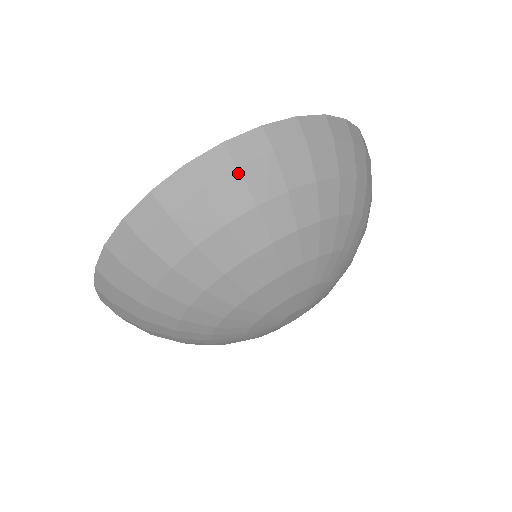
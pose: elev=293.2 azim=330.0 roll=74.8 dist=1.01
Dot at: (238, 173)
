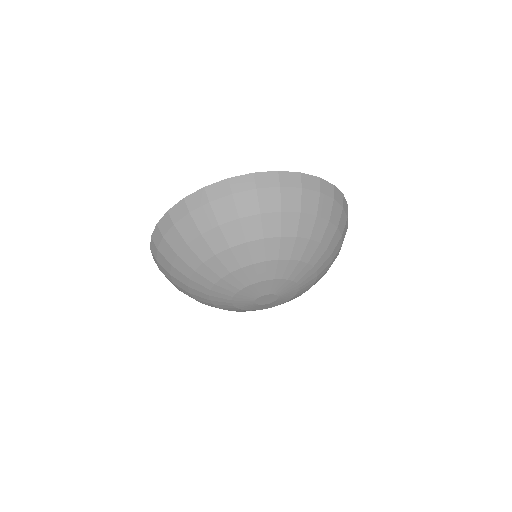
Dot at: (209, 205)
